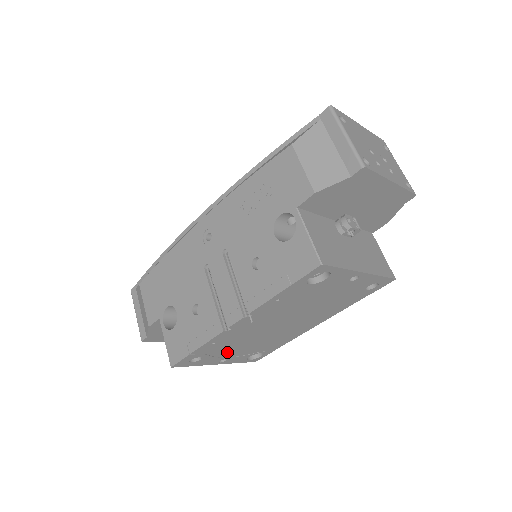
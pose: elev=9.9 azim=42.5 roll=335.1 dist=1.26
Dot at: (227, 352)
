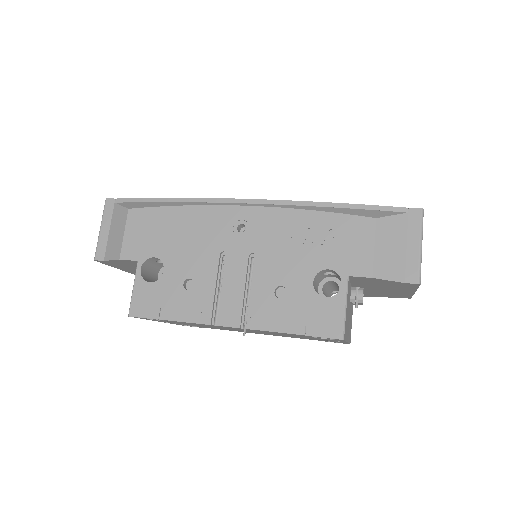
Dot at: (181, 323)
